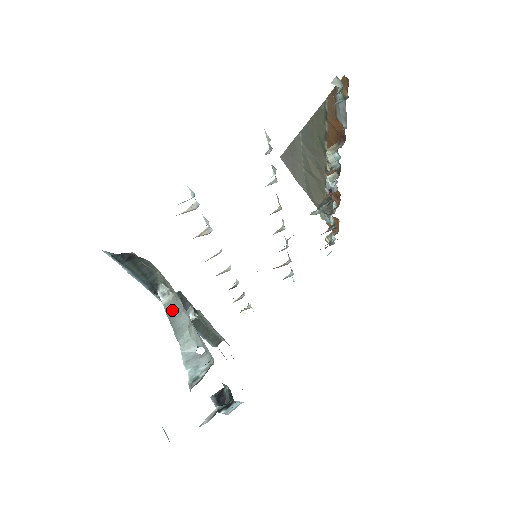
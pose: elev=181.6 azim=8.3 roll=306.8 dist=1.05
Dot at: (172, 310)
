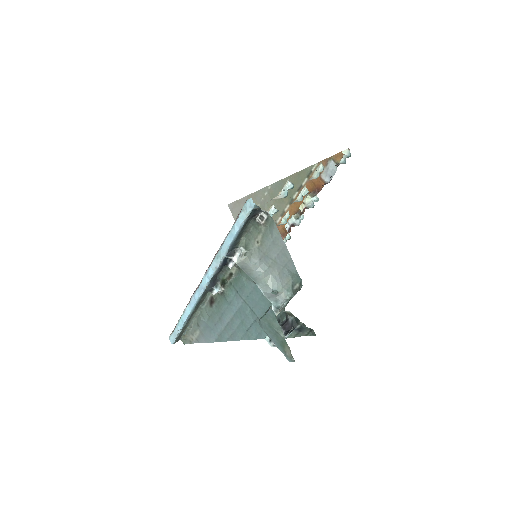
Dot at: (246, 267)
